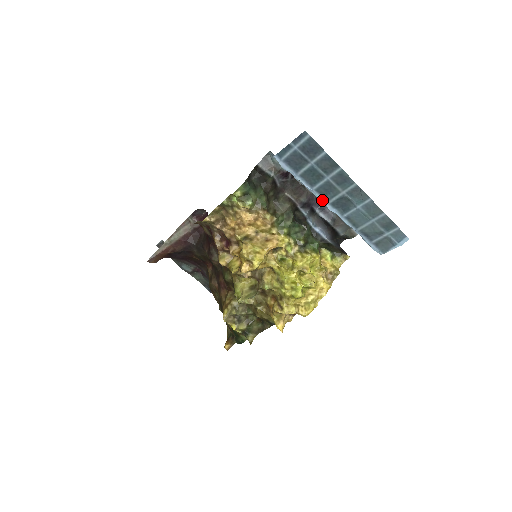
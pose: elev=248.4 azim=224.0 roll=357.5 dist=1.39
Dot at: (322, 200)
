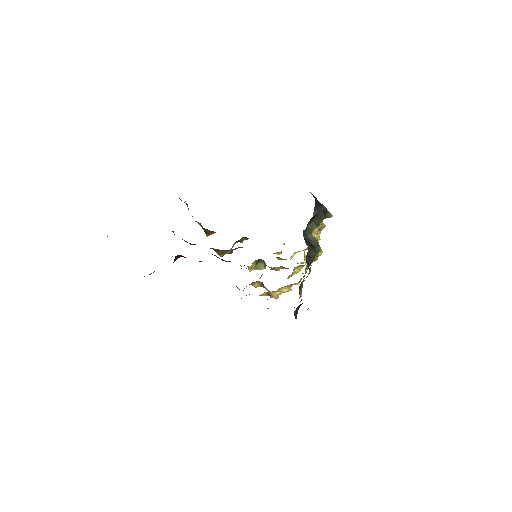
Dot at: occluded
